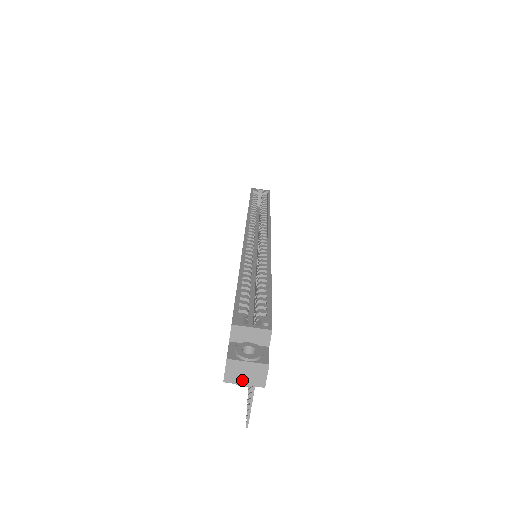
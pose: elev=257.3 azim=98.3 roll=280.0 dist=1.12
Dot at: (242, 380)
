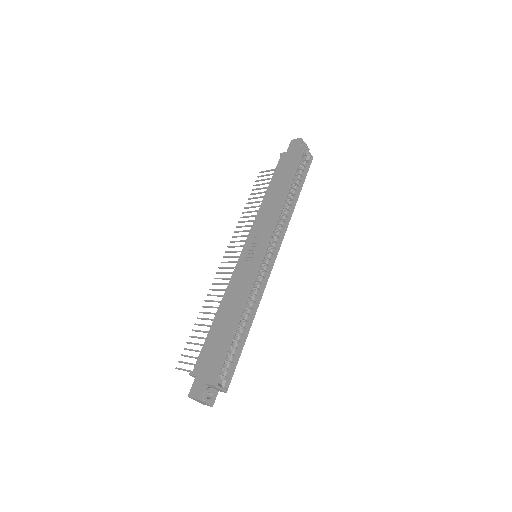
Dot at: (196, 400)
